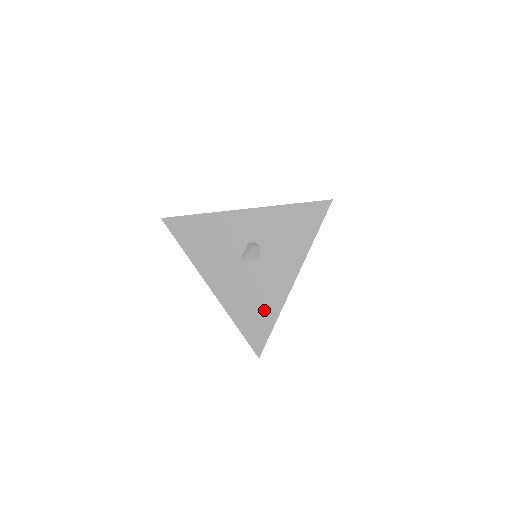
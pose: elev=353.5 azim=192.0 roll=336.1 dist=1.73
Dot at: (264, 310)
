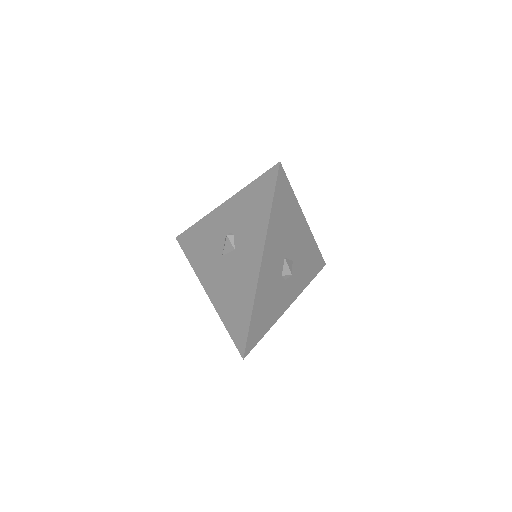
Dot at: (242, 302)
